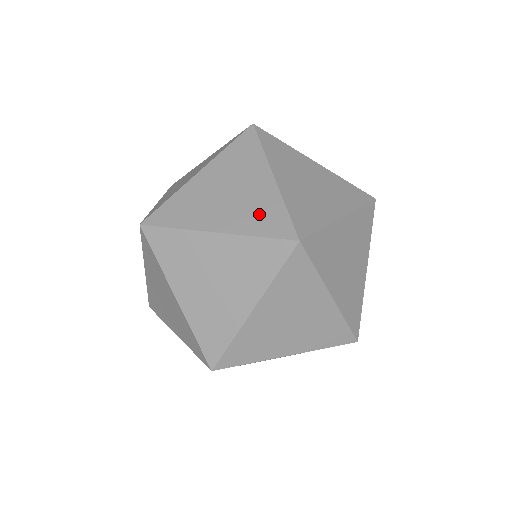
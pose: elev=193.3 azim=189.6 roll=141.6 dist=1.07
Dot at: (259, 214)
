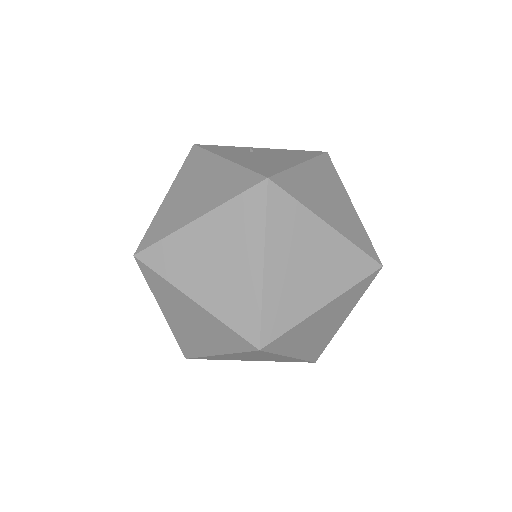
Dot at: (221, 336)
